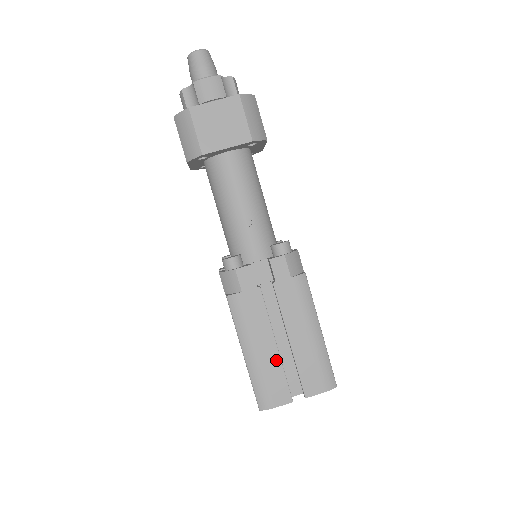
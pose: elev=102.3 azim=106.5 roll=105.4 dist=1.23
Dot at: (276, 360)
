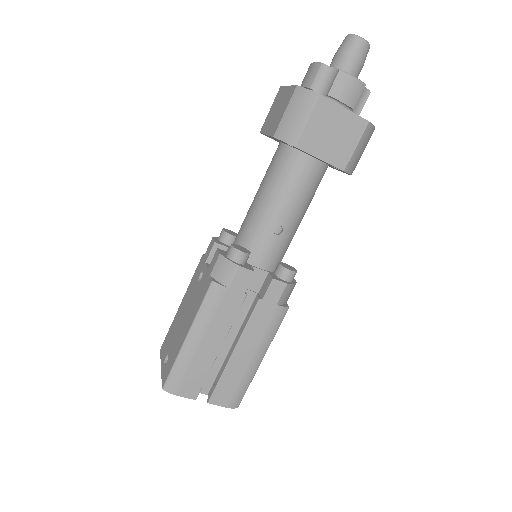
Dot at: (210, 360)
